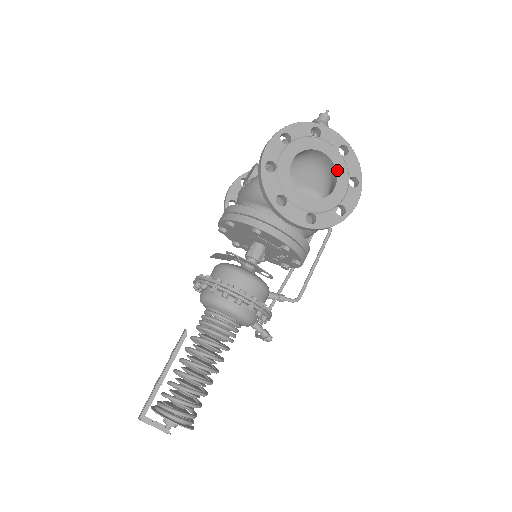
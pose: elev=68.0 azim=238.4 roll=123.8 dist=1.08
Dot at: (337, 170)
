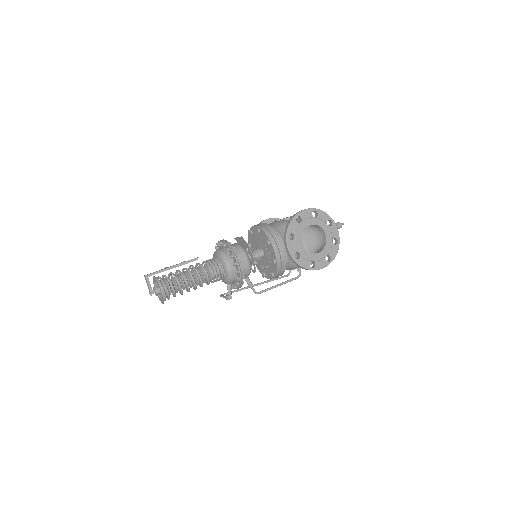
Dot at: (325, 247)
